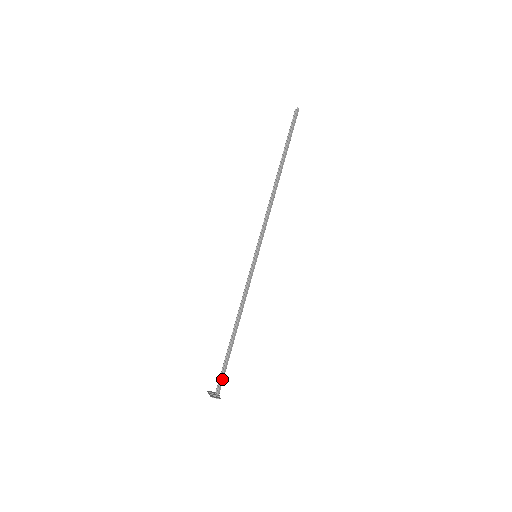
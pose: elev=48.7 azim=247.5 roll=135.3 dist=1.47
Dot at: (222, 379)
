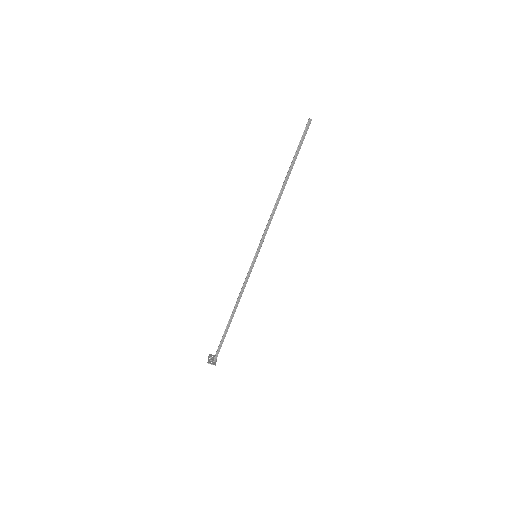
Dot at: (219, 350)
